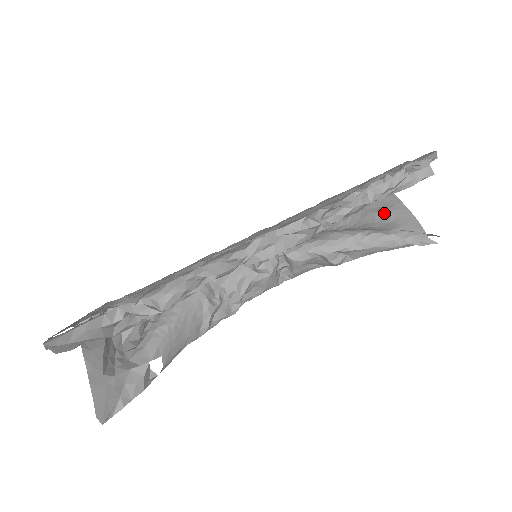
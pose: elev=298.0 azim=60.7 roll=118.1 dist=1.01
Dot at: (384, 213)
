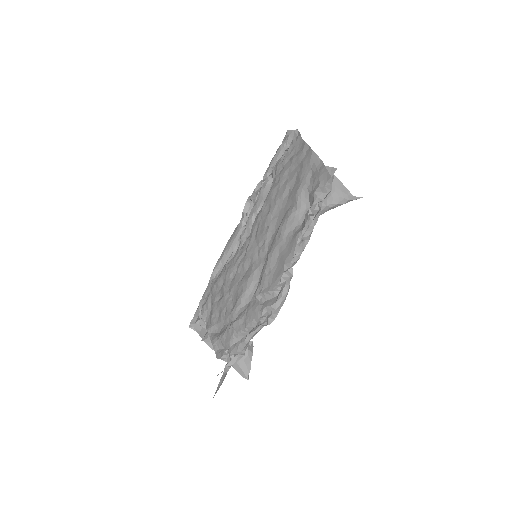
Dot at: occluded
